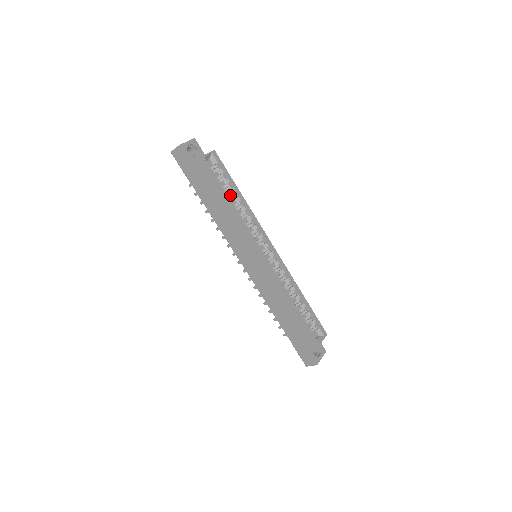
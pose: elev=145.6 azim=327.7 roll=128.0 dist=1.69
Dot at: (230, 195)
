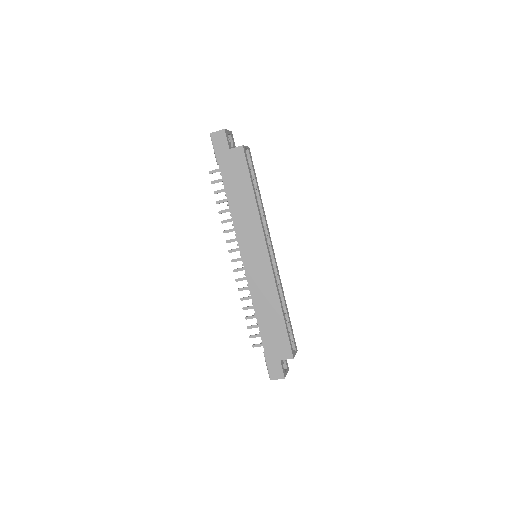
Dot at: occluded
